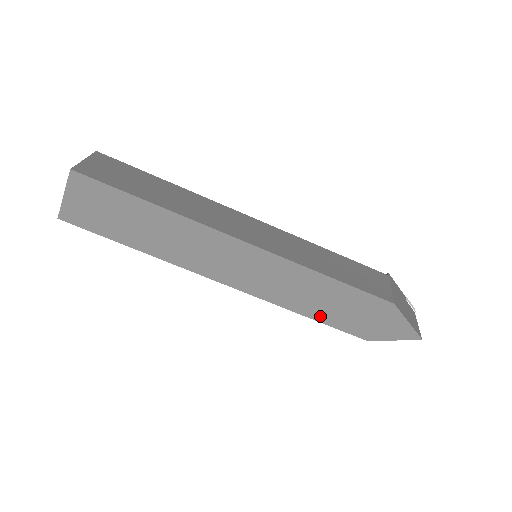
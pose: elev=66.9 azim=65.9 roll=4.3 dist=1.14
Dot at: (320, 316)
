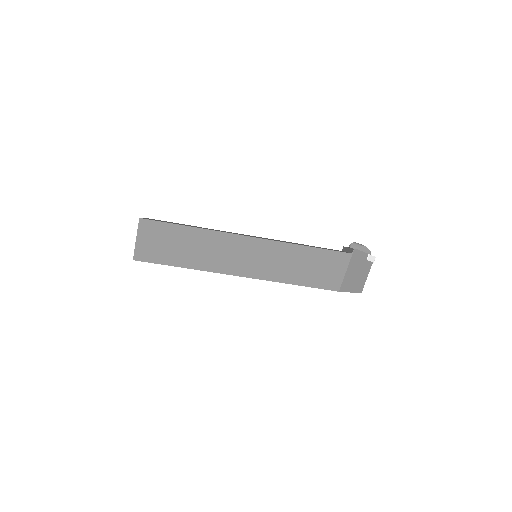
Dot at: occluded
